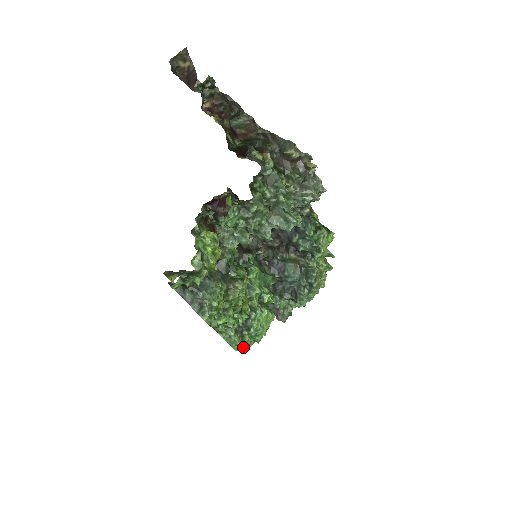
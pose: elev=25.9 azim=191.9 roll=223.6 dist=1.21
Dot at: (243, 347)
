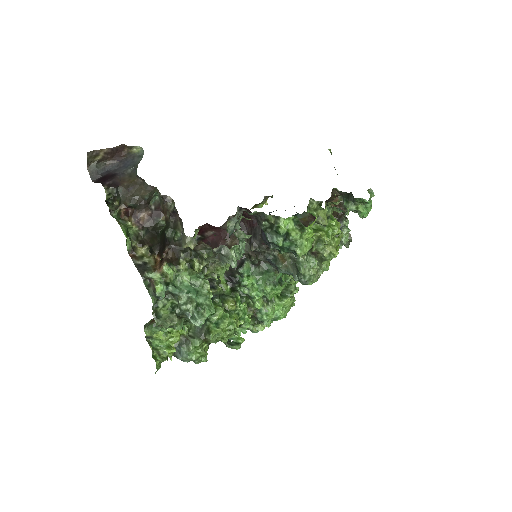
Dot at: occluded
